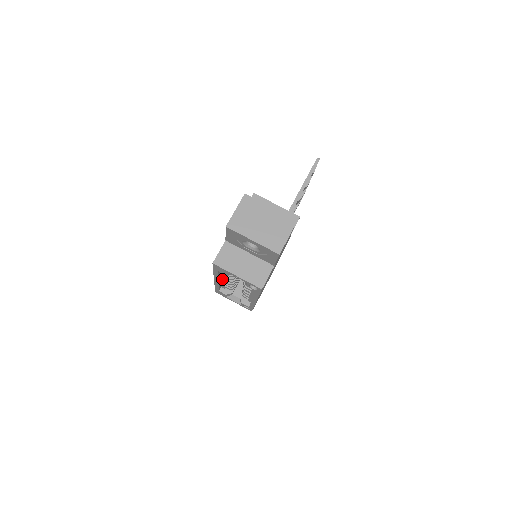
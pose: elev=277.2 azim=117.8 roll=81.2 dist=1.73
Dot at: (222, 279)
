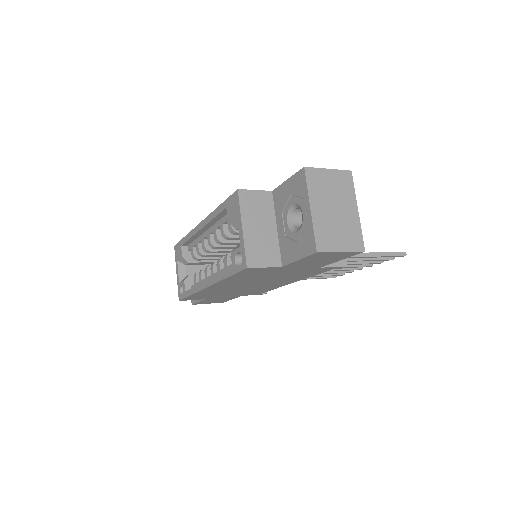
Dot at: (205, 233)
